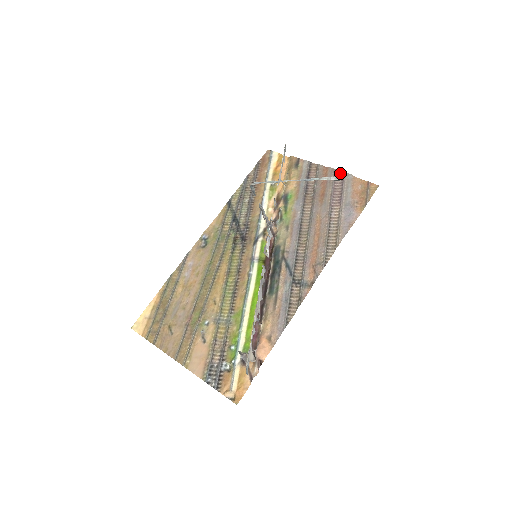
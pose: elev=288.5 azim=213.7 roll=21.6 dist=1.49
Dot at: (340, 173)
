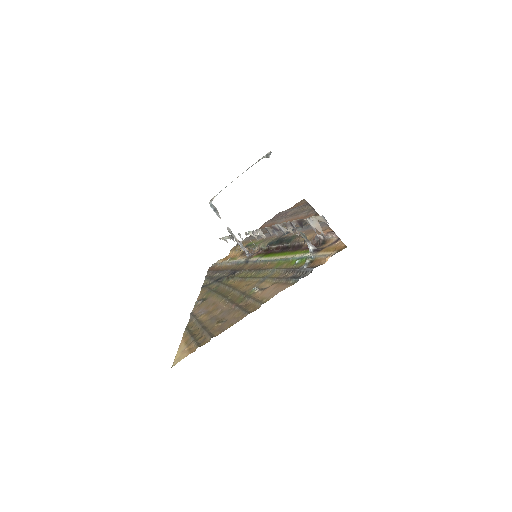
Dot at: occluded
